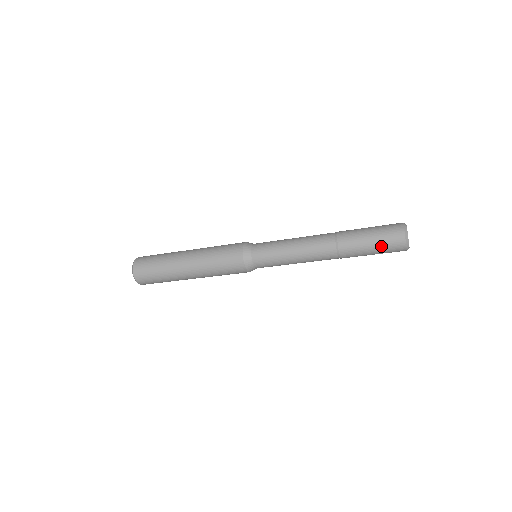
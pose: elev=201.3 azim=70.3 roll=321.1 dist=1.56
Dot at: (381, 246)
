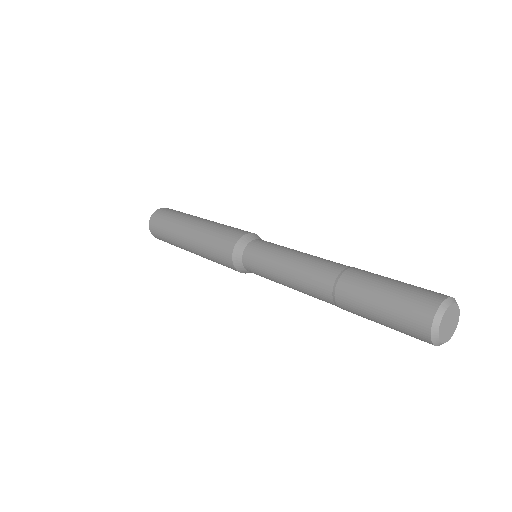
Dot at: occluded
